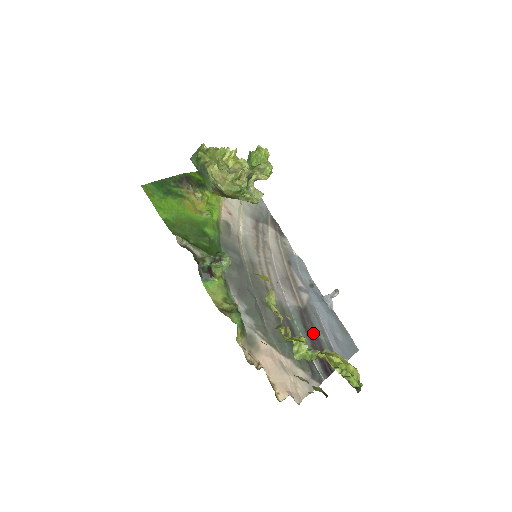
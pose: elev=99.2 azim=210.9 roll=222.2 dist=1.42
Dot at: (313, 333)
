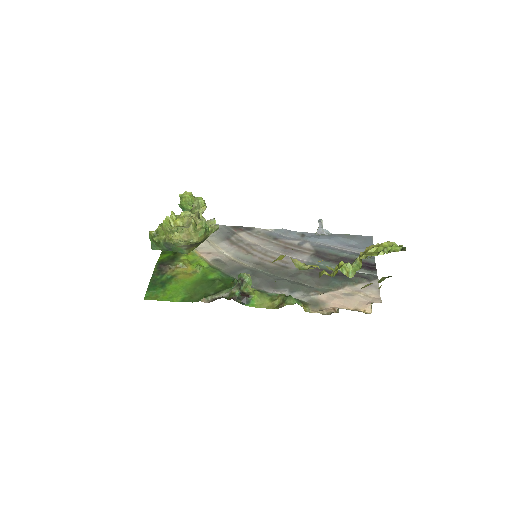
Dot at: (338, 259)
